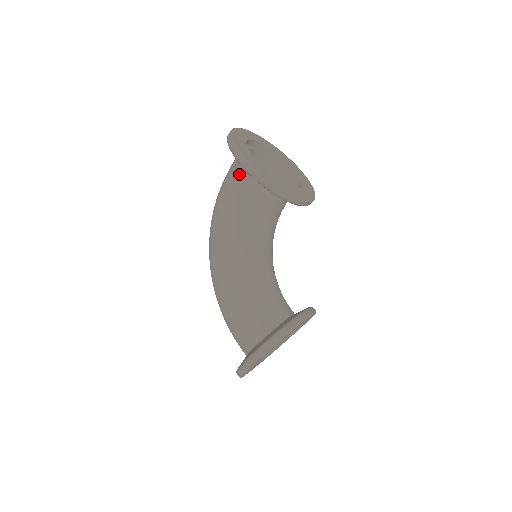
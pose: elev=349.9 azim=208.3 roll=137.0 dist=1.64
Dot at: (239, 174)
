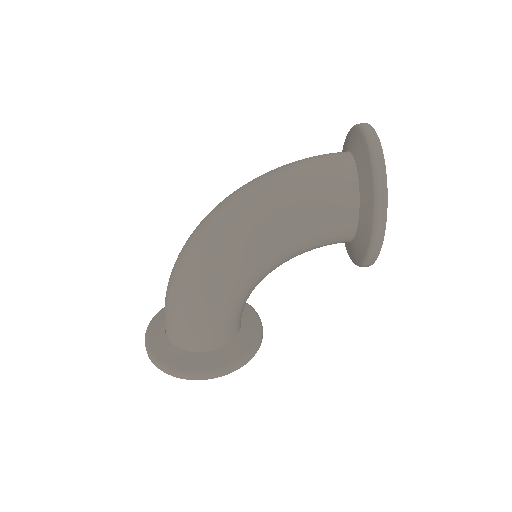
Dot at: (346, 207)
